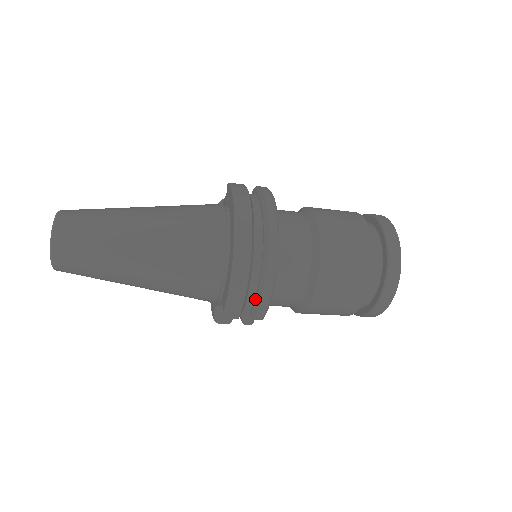
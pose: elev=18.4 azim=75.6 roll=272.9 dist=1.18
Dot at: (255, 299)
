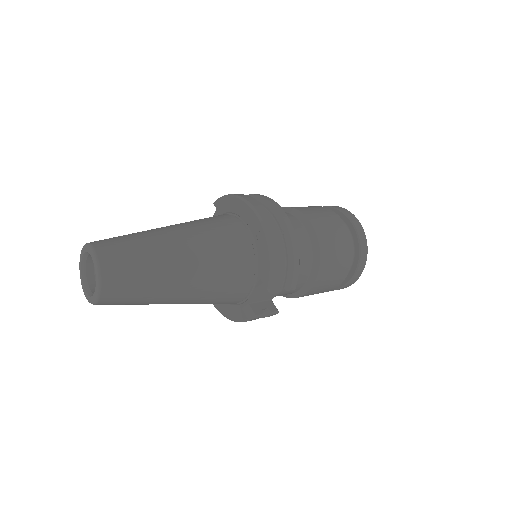
Dot at: (287, 268)
